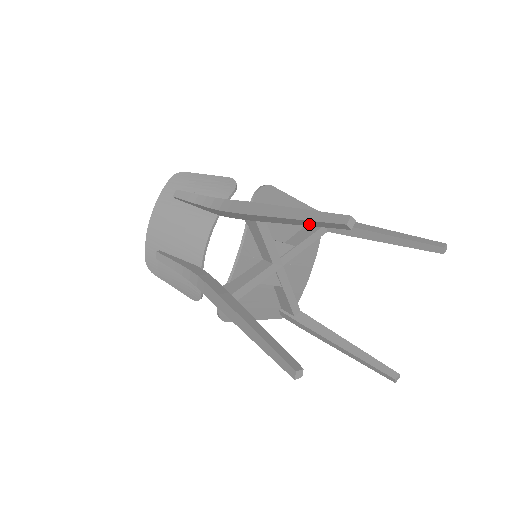
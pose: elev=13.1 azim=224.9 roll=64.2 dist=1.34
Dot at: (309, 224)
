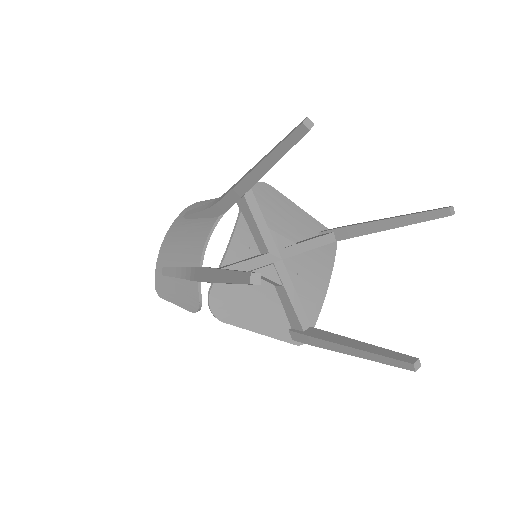
Dot at: (279, 155)
